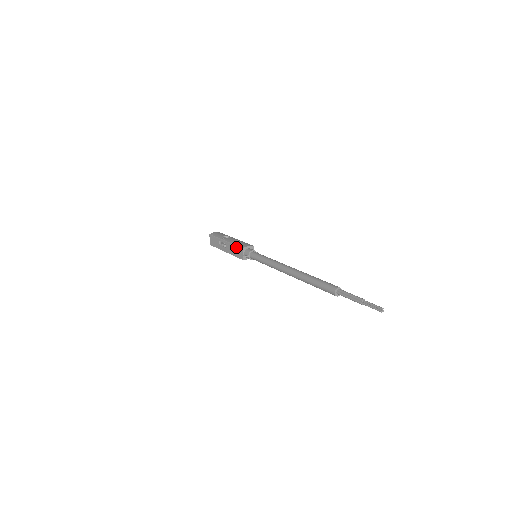
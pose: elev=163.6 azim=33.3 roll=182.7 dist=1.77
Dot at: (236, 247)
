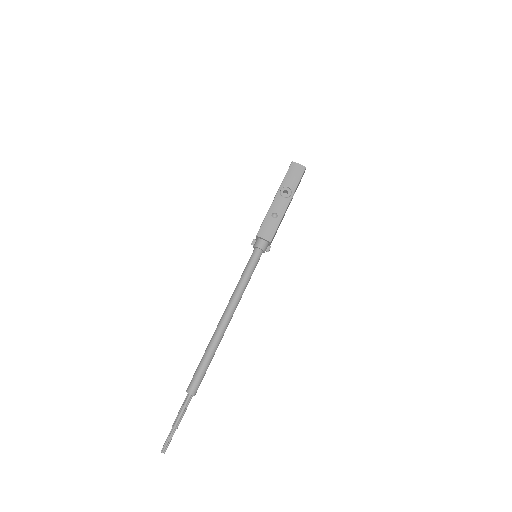
Dot at: (262, 222)
